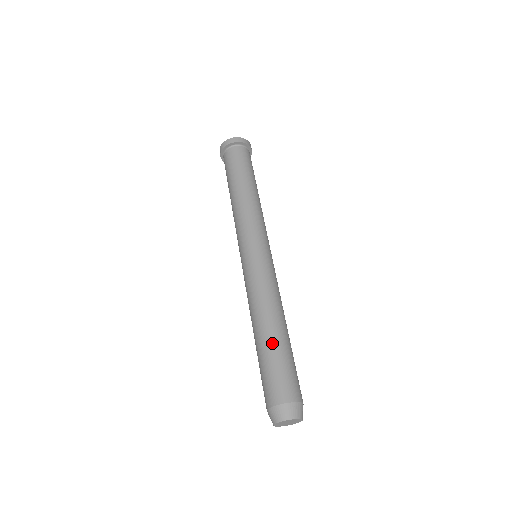
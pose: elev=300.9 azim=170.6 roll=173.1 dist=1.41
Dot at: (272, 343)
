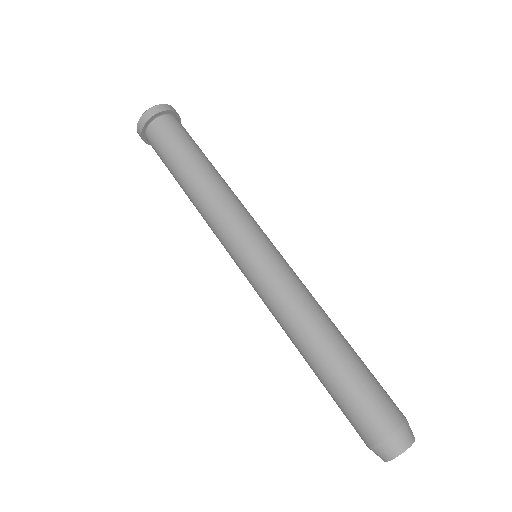
Dot at: (326, 374)
